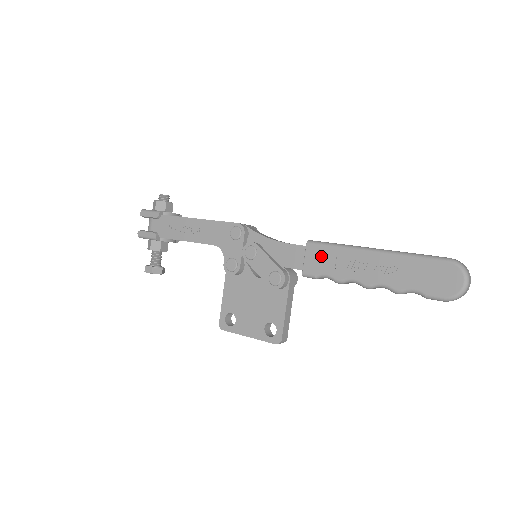
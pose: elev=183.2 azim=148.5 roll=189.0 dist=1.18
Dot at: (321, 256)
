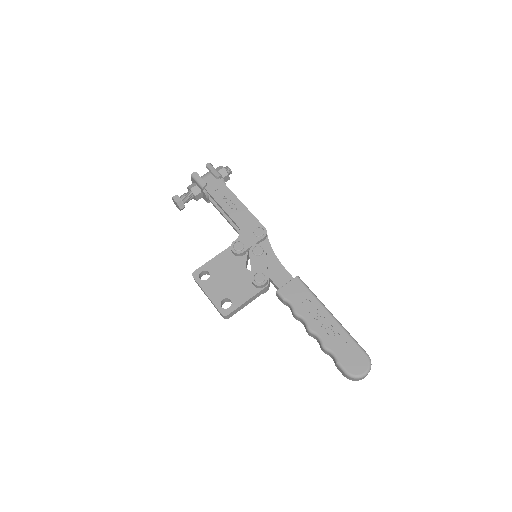
Dot at: (298, 291)
